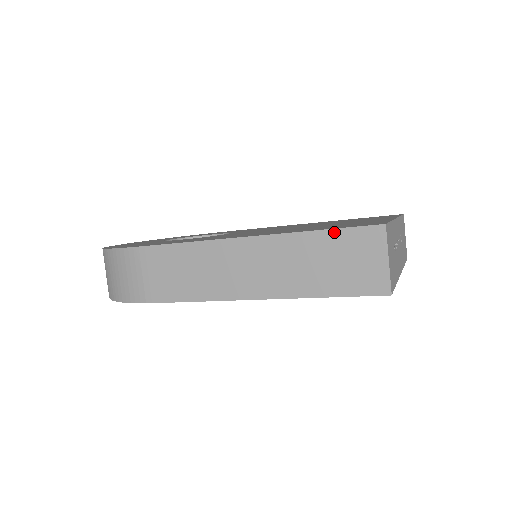
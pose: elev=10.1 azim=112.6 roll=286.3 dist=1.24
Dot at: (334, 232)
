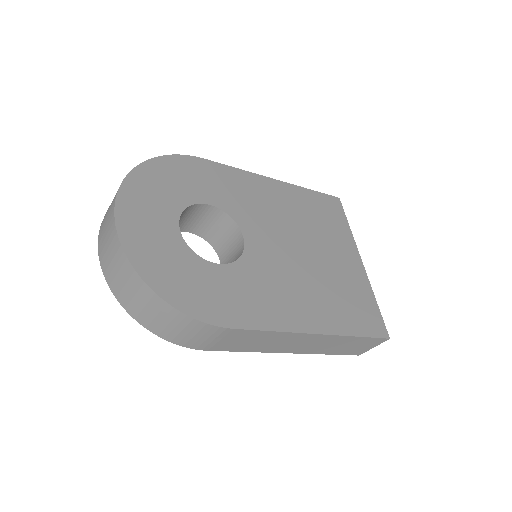
Dot at: (366, 338)
